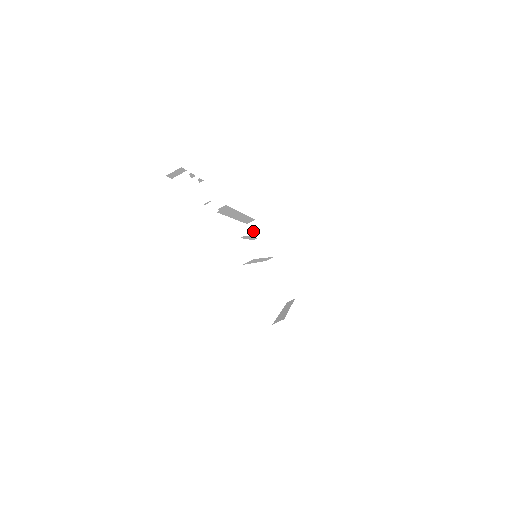
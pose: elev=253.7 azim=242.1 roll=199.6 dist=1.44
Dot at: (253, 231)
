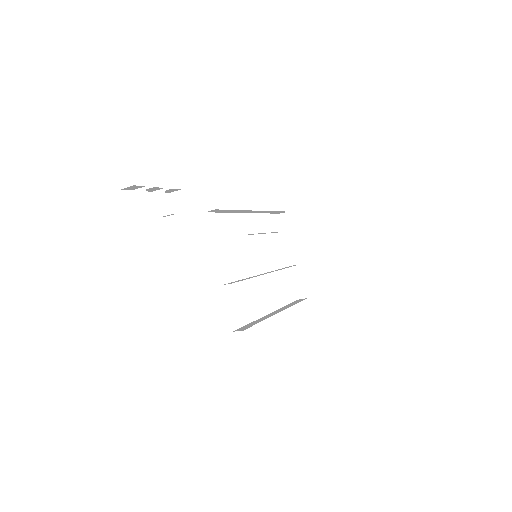
Dot at: (283, 222)
